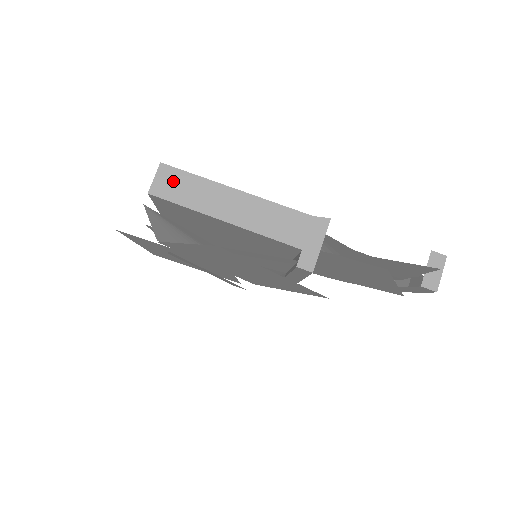
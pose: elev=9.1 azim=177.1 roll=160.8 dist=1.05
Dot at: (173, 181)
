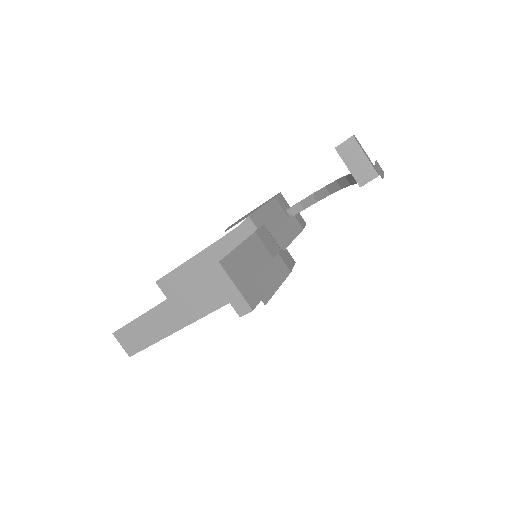
Dot at: (129, 337)
